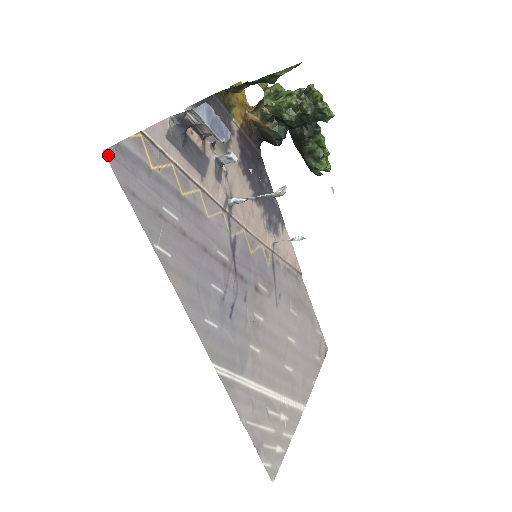
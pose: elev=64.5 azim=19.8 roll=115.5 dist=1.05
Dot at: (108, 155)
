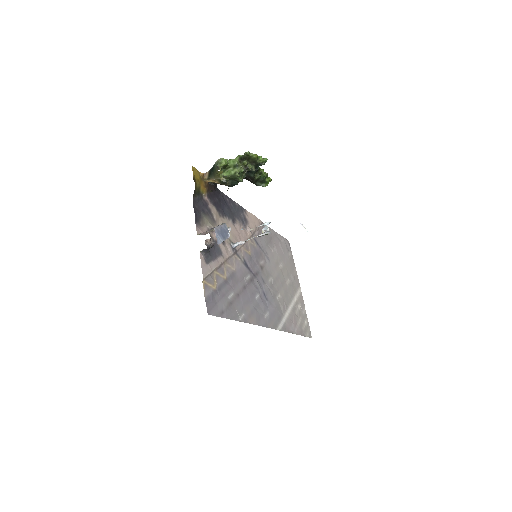
Dot at: (209, 313)
